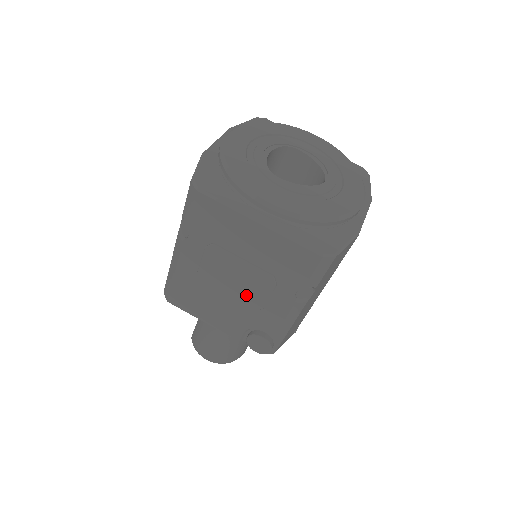
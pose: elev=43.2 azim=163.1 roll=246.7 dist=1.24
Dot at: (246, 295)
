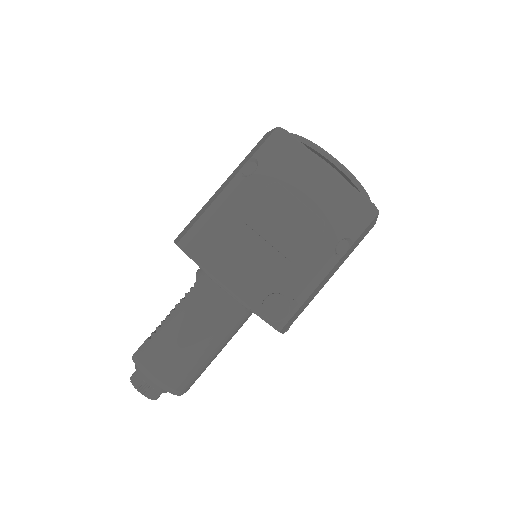
Dot at: (288, 242)
